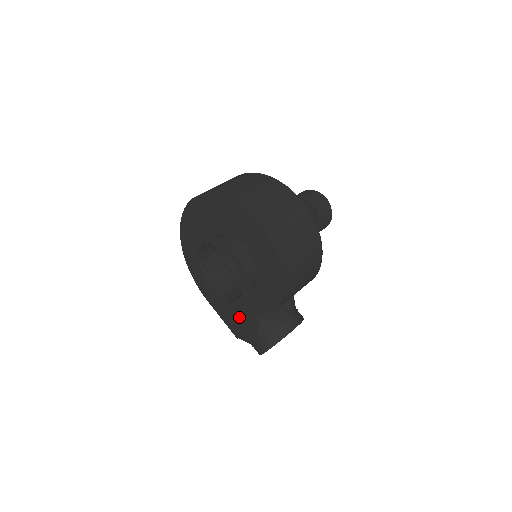
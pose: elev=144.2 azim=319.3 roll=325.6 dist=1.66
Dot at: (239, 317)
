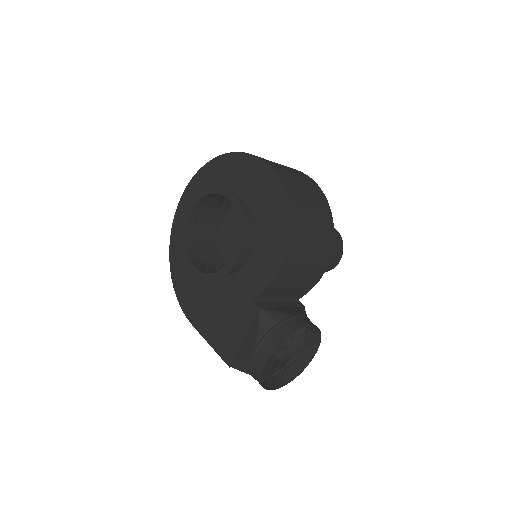
Dot at: (233, 322)
